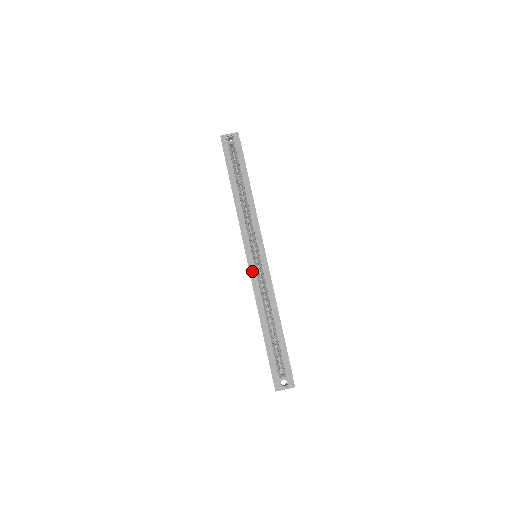
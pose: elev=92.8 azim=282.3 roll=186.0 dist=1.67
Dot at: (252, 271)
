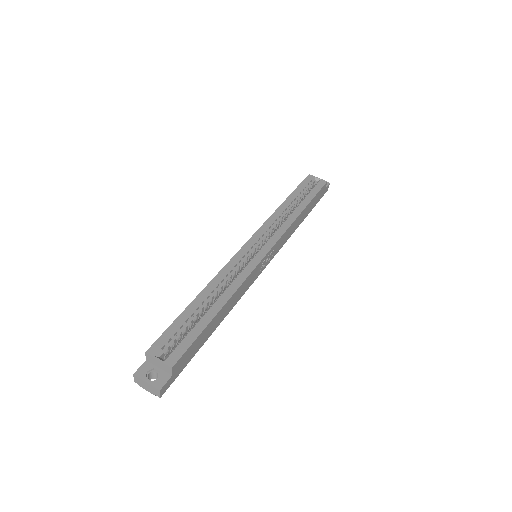
Dot at: (240, 254)
